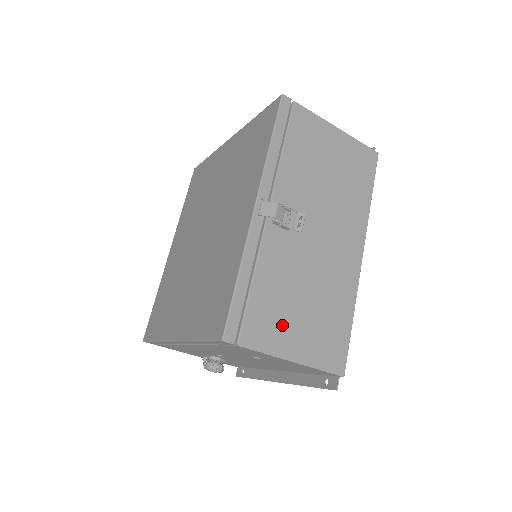
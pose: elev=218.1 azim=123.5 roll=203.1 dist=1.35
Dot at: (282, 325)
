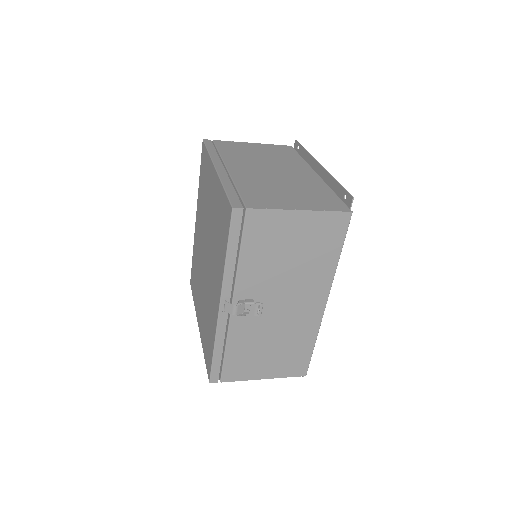
Dot at: (253, 365)
